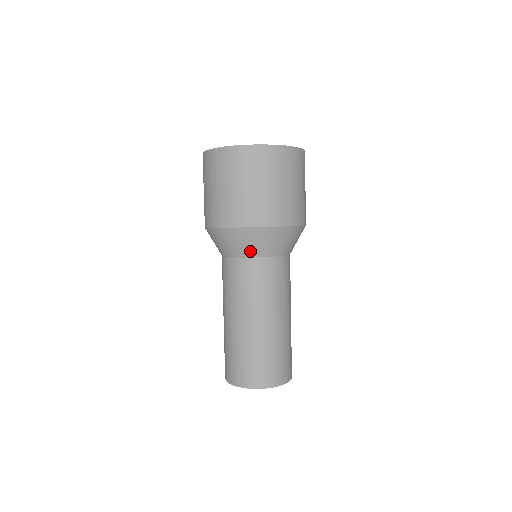
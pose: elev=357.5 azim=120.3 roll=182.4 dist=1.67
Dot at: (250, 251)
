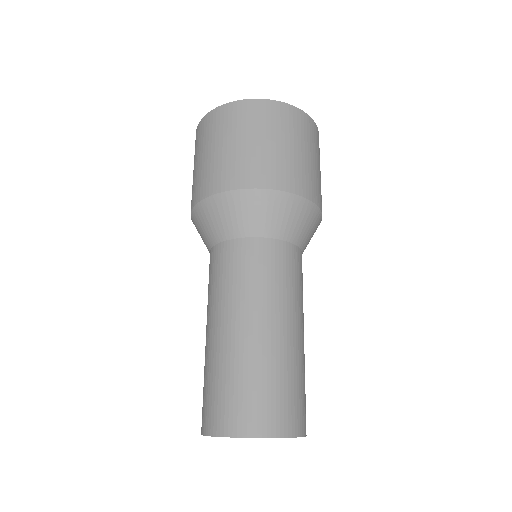
Dot at: (259, 227)
